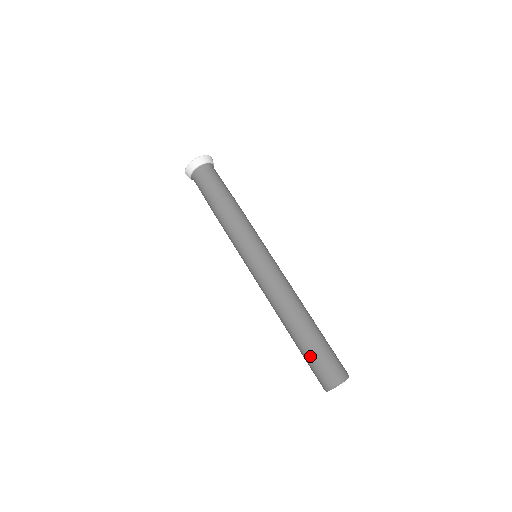
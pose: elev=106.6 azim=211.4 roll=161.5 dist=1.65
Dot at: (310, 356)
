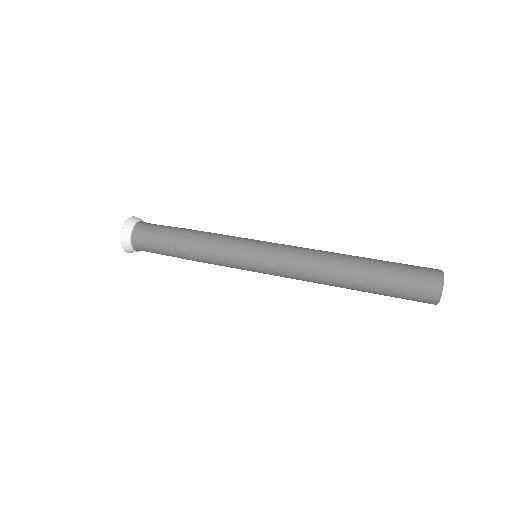
Dot at: (393, 279)
